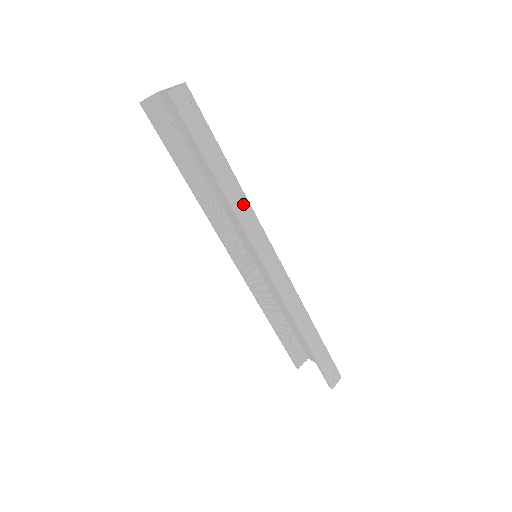
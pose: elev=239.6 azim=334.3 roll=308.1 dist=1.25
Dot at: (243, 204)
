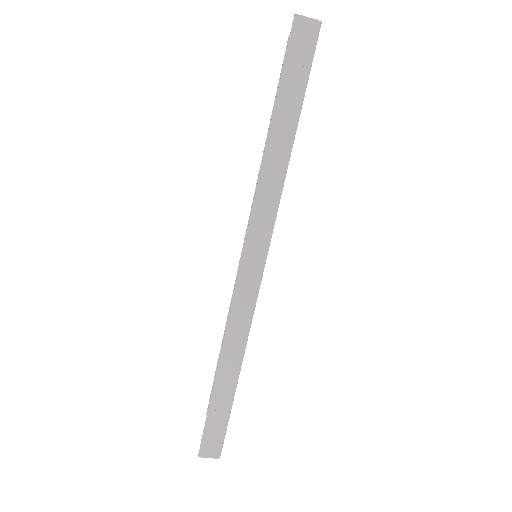
Dot at: (275, 181)
